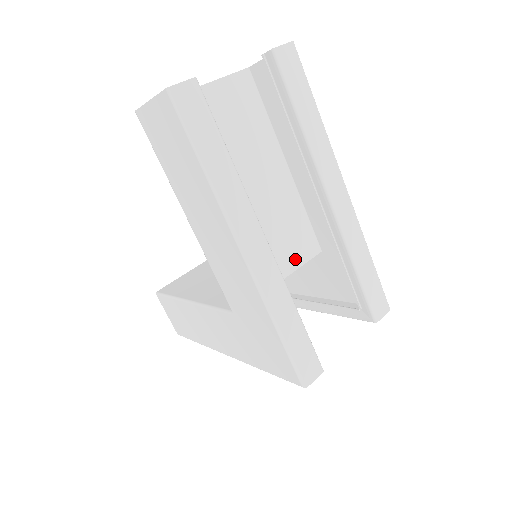
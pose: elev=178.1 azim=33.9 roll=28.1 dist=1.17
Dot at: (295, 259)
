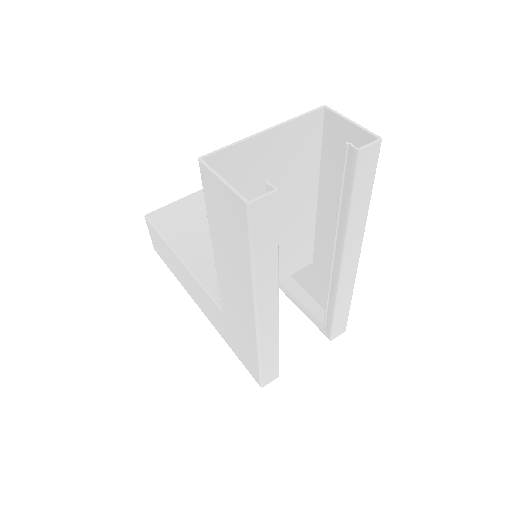
Dot at: (289, 270)
